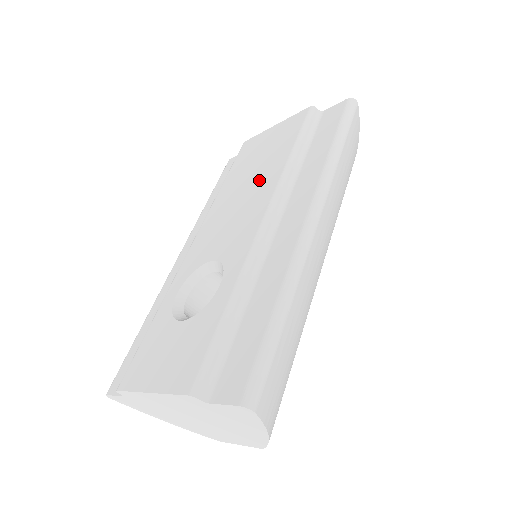
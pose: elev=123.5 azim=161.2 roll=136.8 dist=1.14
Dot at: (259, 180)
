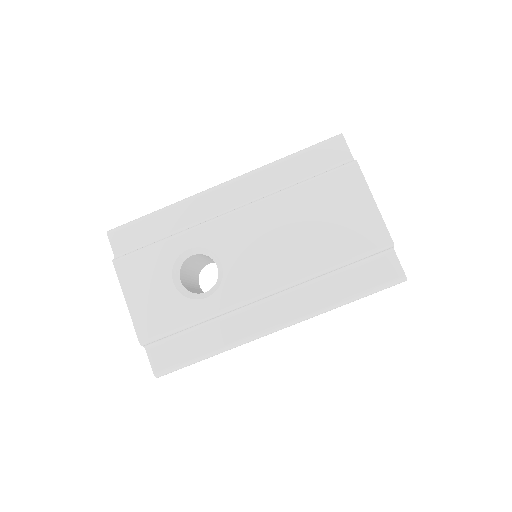
Dot at: (303, 248)
